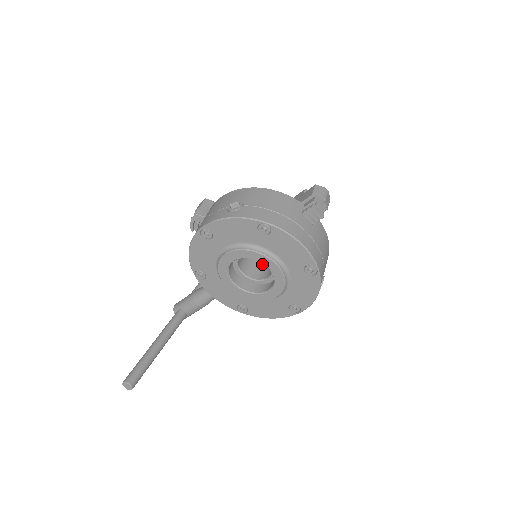
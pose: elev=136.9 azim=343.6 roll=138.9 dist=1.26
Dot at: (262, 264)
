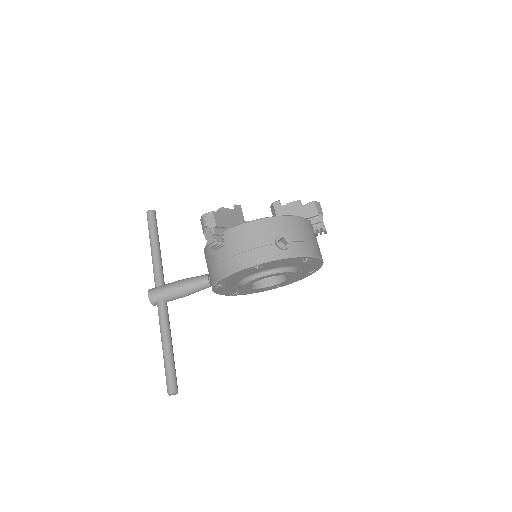
Dot at: occluded
